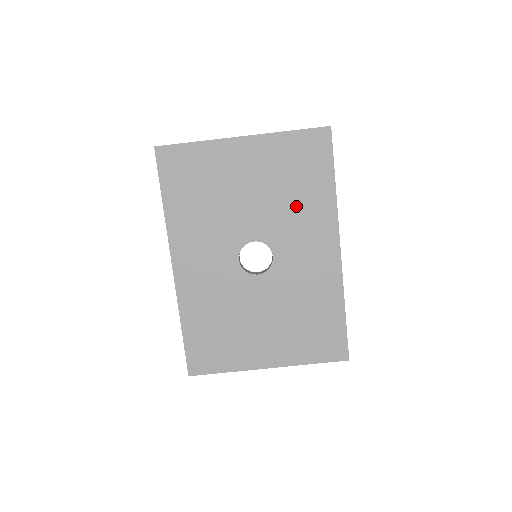
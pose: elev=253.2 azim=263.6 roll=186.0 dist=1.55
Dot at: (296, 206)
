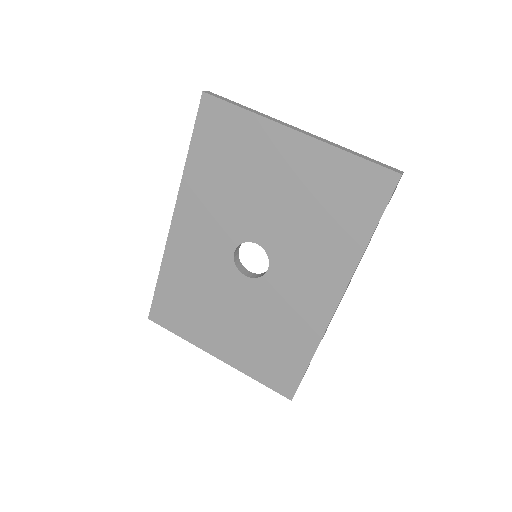
Dot at: (316, 236)
